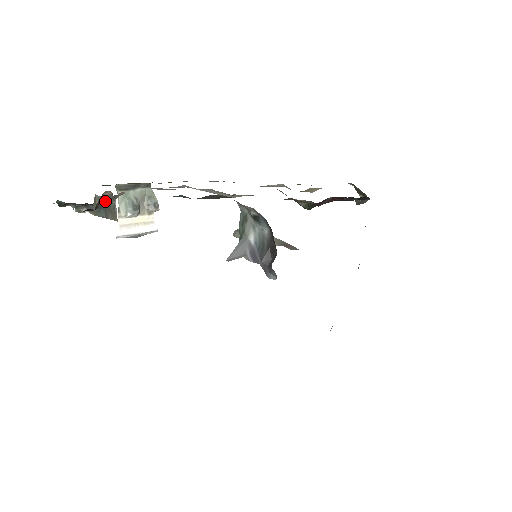
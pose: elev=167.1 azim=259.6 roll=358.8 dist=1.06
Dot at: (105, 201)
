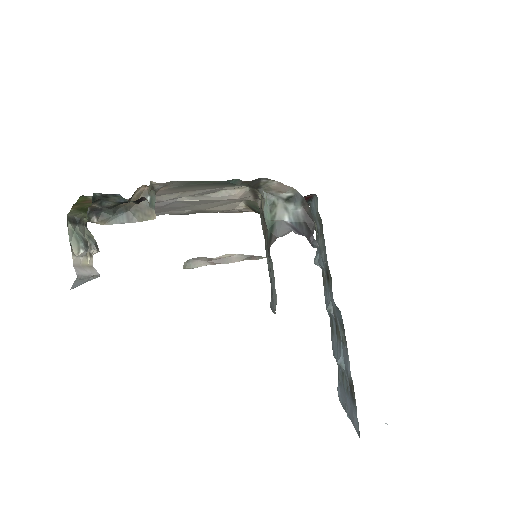
Dot at: (133, 200)
